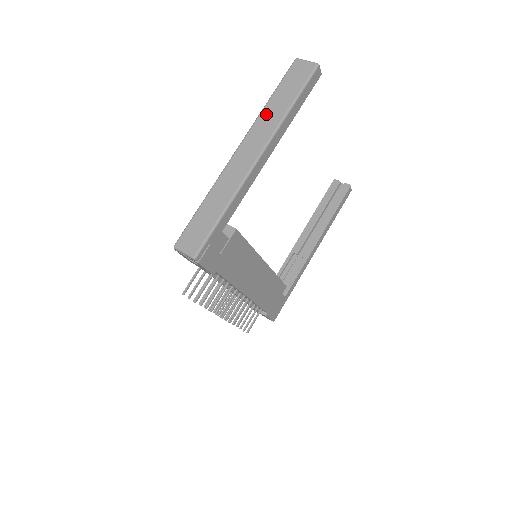
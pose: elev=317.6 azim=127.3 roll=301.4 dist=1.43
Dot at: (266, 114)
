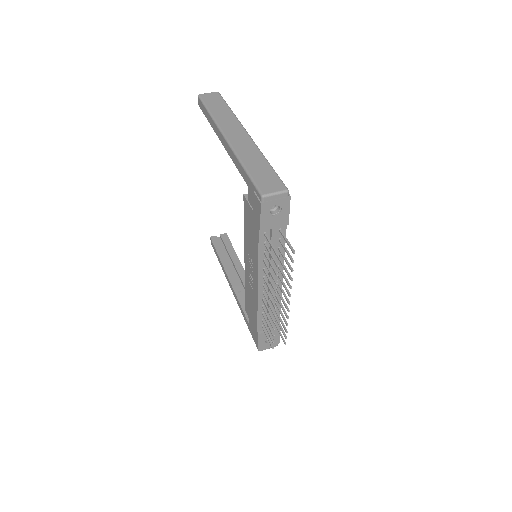
Dot at: (220, 118)
